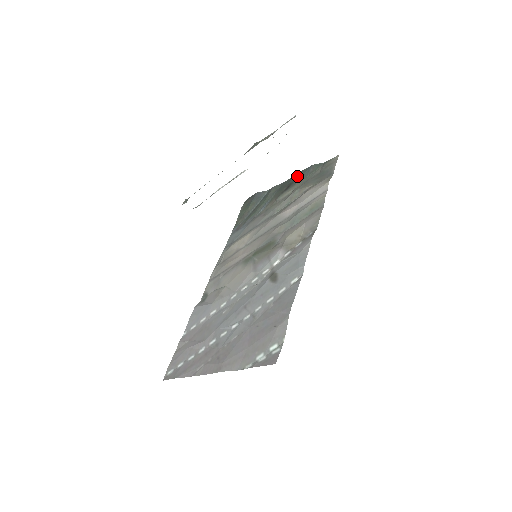
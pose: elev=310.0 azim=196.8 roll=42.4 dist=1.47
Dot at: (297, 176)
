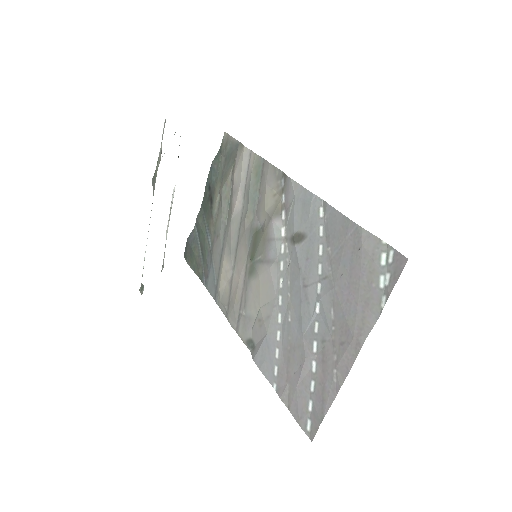
Dot at: (208, 185)
